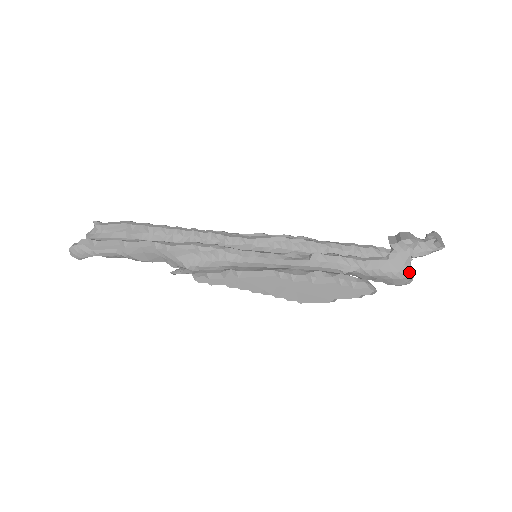
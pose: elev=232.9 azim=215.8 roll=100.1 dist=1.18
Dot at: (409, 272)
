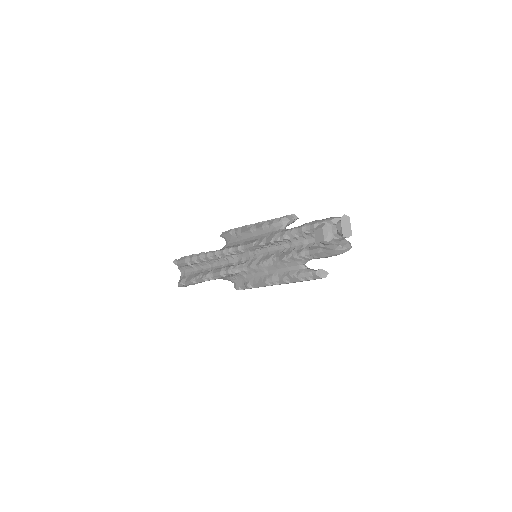
Dot at: (342, 251)
